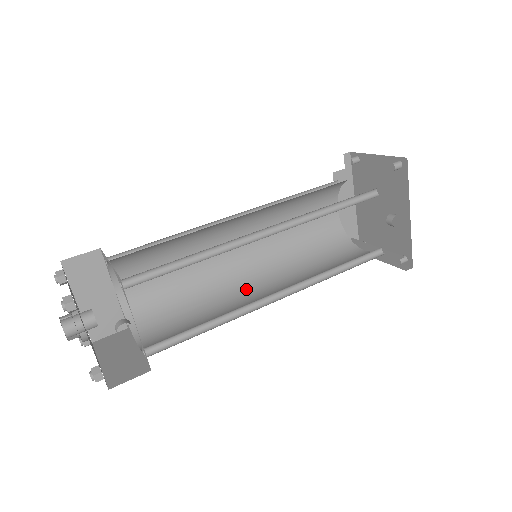
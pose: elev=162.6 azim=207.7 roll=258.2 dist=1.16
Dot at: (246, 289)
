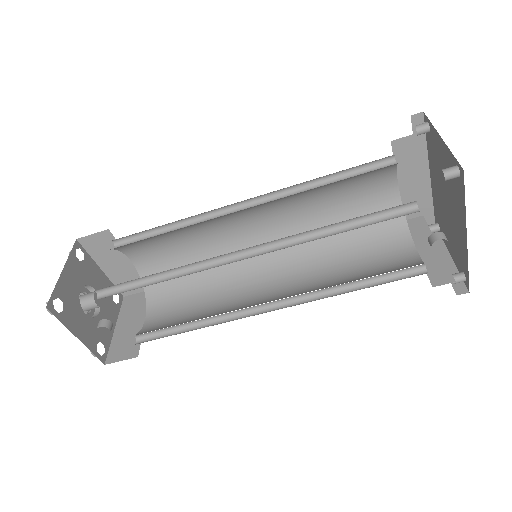
Dot at: (258, 276)
